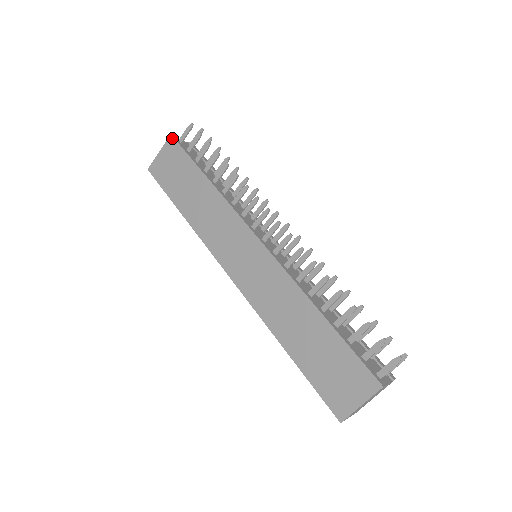
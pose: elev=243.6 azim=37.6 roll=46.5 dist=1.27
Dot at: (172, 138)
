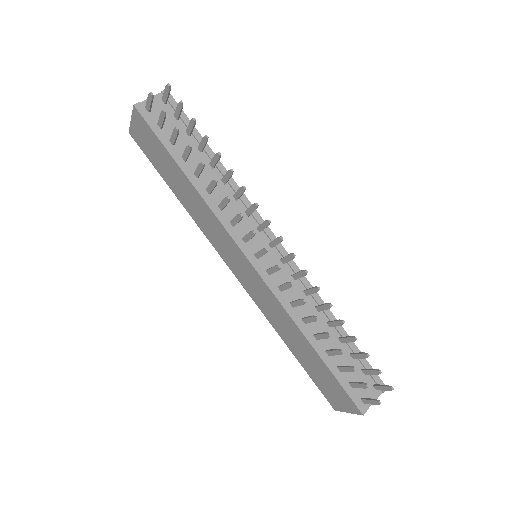
Dot at: (136, 110)
